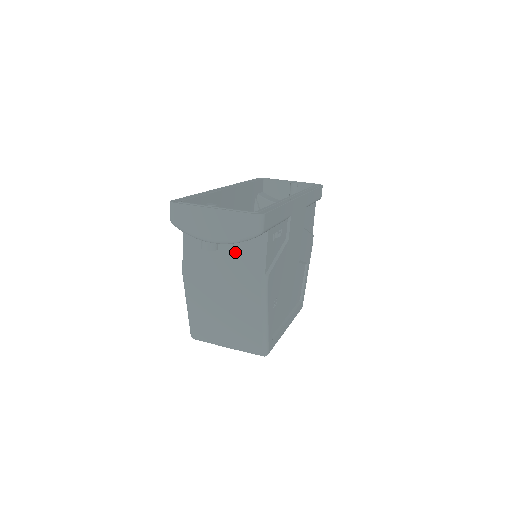
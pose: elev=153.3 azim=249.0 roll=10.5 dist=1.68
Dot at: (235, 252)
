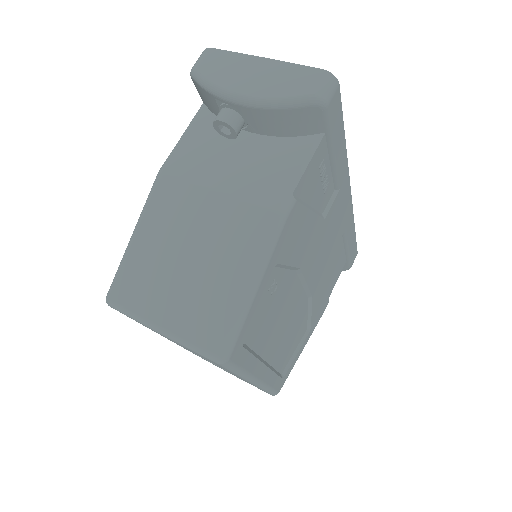
Dot at: (259, 153)
